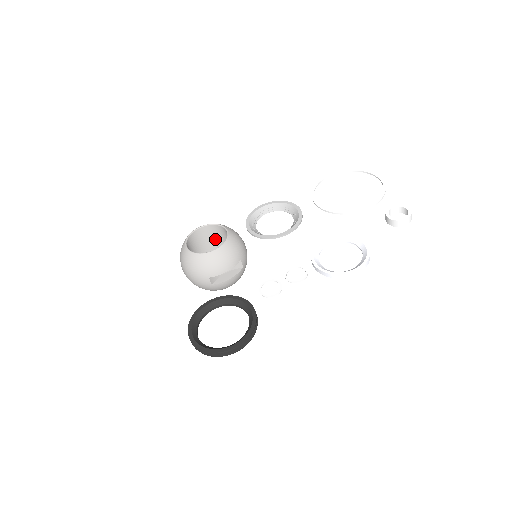
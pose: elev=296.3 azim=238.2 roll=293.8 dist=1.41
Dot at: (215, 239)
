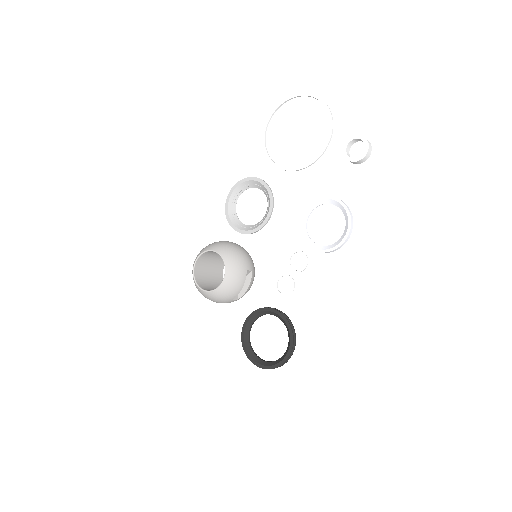
Dot at: (214, 255)
